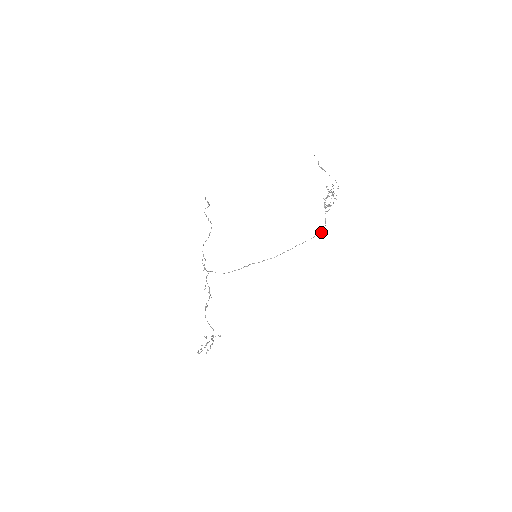
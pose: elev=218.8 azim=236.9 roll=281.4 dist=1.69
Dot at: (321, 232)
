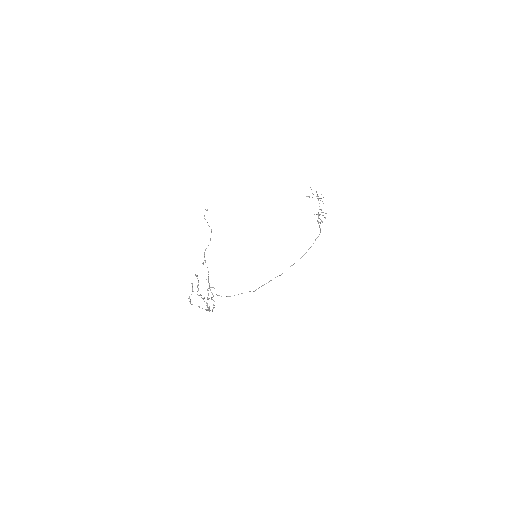
Dot at: (318, 236)
